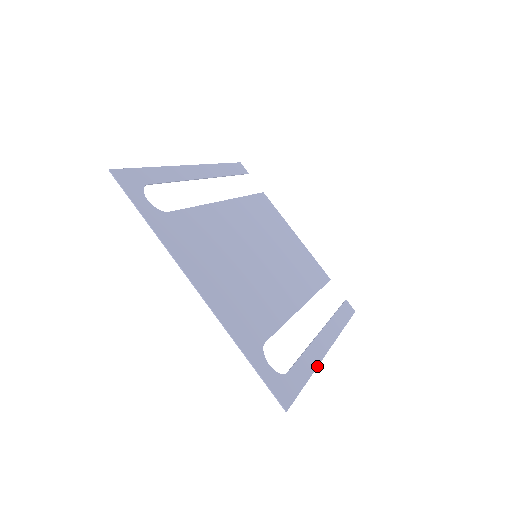
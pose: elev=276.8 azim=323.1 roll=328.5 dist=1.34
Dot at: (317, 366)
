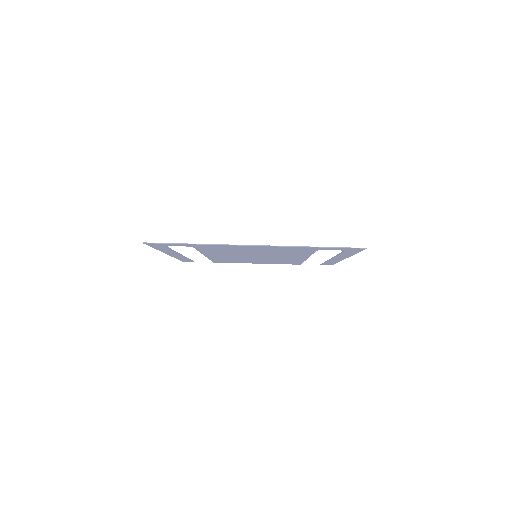
Dot at: (351, 255)
